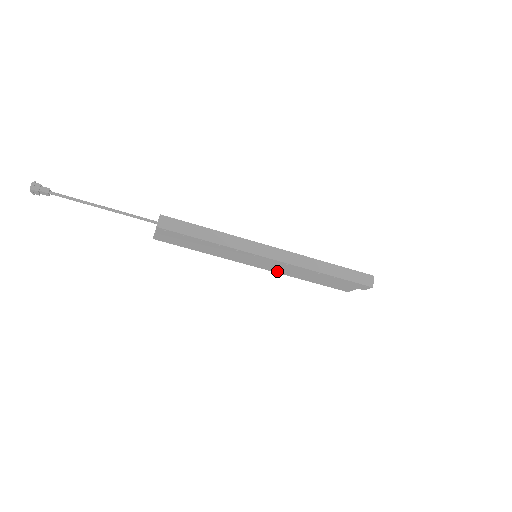
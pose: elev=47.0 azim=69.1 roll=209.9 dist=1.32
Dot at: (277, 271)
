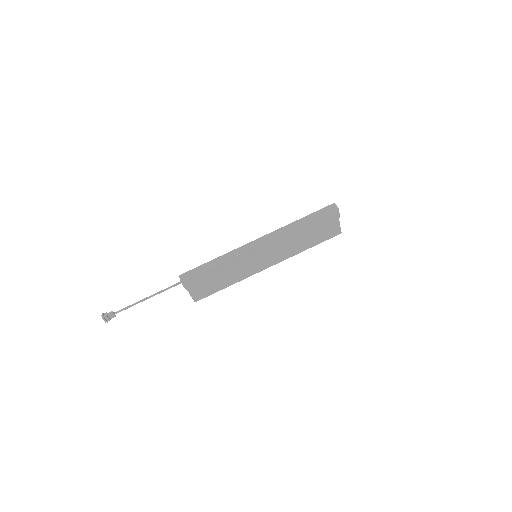
Dot at: (283, 258)
